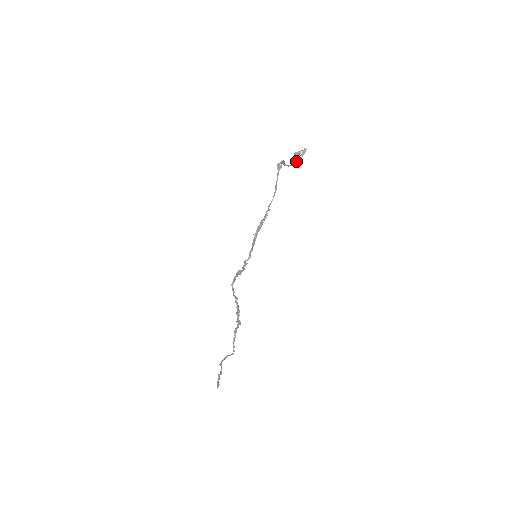
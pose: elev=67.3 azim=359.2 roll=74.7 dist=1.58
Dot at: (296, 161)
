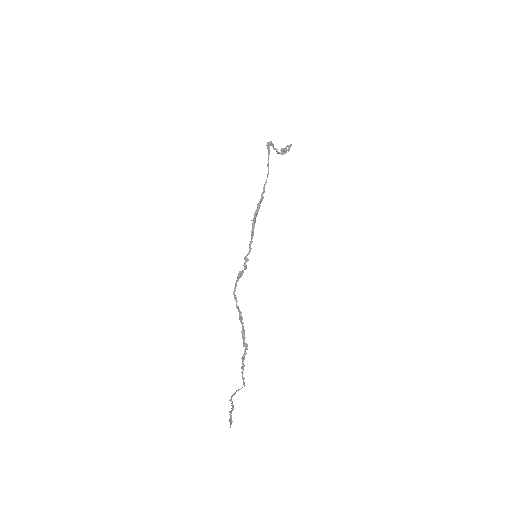
Dot at: (284, 151)
